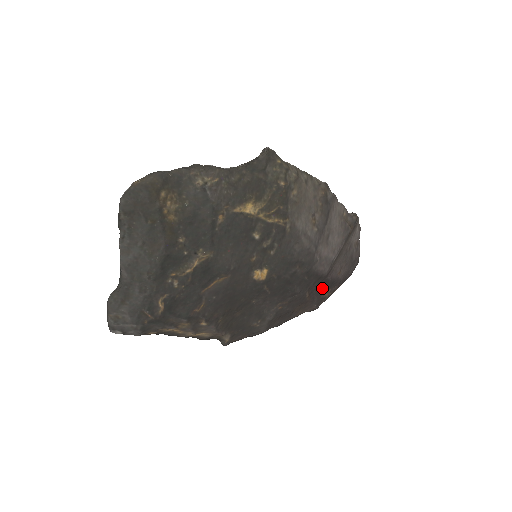
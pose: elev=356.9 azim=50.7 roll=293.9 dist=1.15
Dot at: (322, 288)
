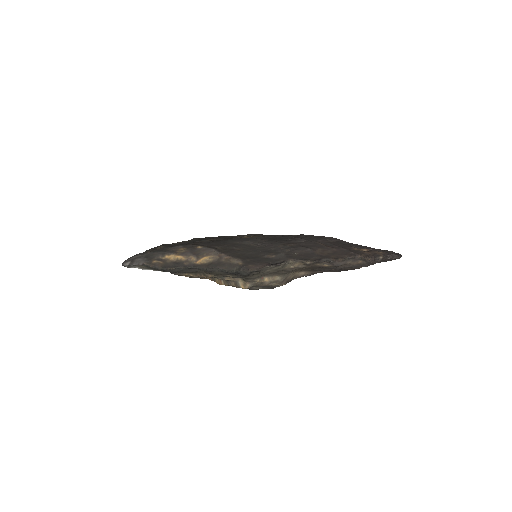
Dot at: (343, 246)
